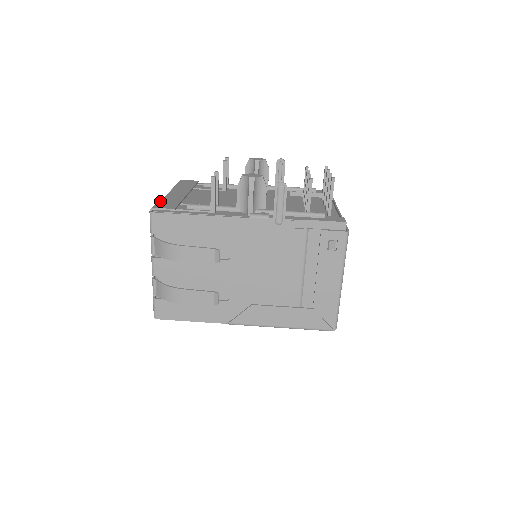
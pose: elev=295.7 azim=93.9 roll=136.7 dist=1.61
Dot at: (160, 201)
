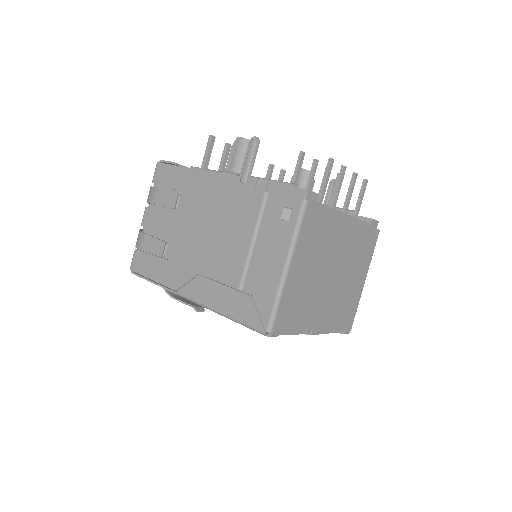
Dot at: occluded
